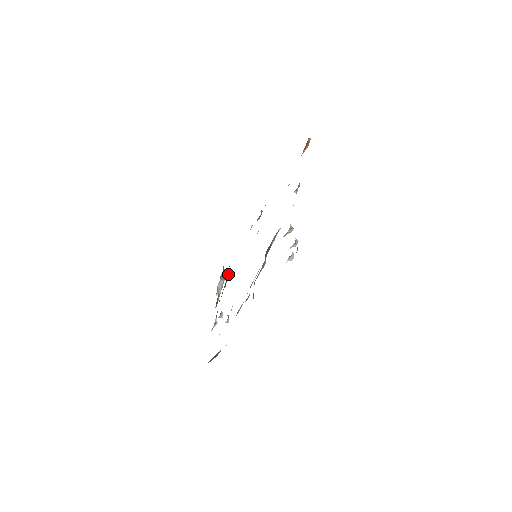
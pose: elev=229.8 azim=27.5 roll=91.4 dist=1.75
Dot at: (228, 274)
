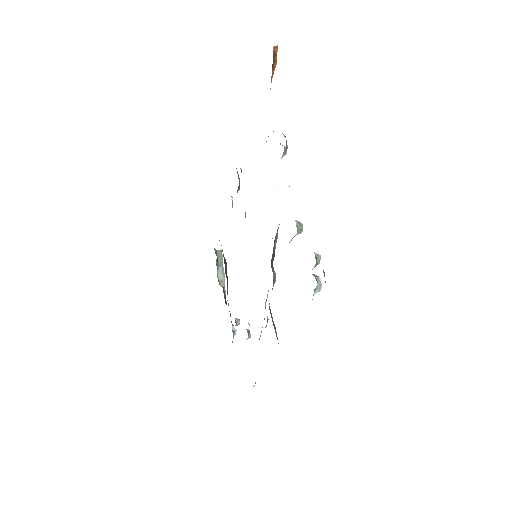
Dot at: (225, 264)
